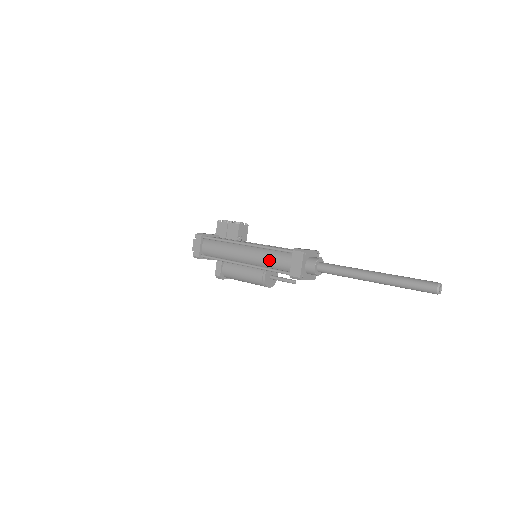
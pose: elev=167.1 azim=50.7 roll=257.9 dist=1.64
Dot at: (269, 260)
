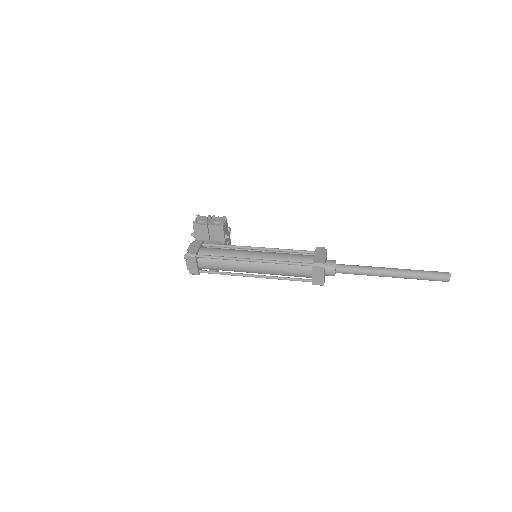
Dot at: (285, 273)
